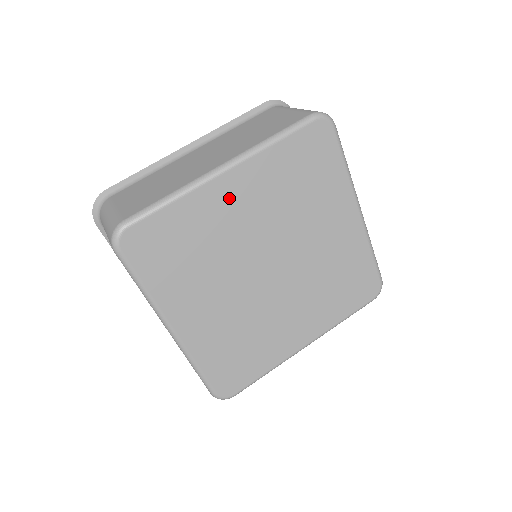
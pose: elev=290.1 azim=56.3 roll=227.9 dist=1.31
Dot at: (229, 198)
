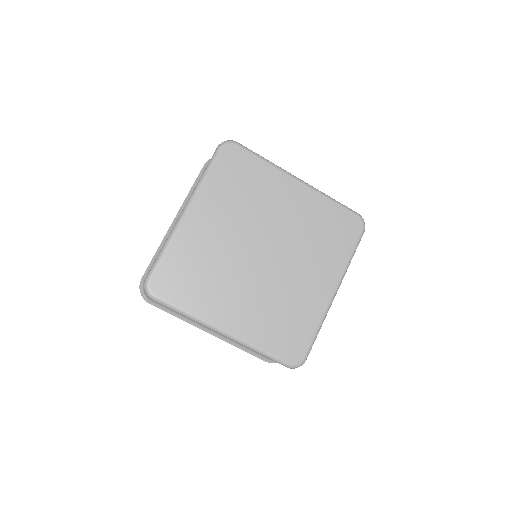
Dot at: (200, 226)
